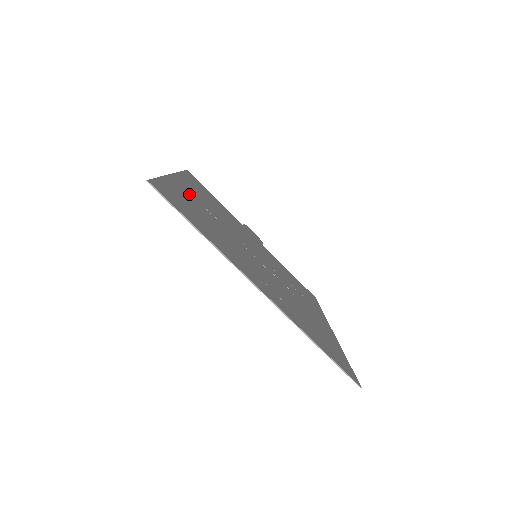
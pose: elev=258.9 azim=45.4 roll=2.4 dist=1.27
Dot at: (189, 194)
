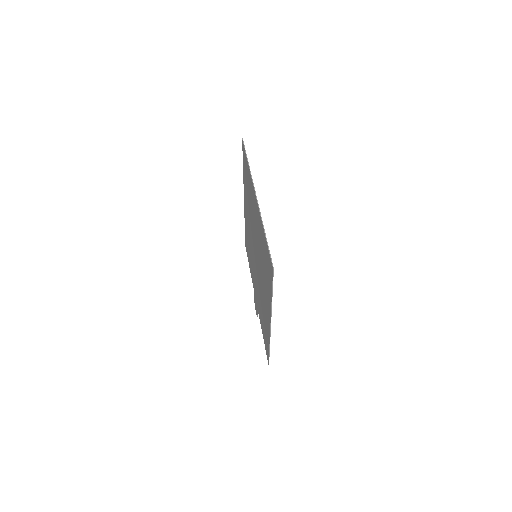
Dot at: occluded
